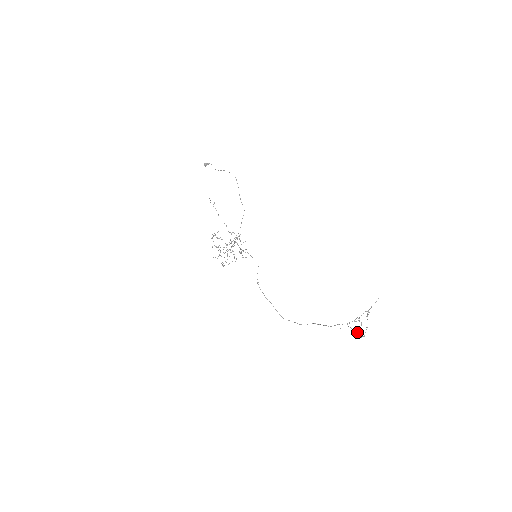
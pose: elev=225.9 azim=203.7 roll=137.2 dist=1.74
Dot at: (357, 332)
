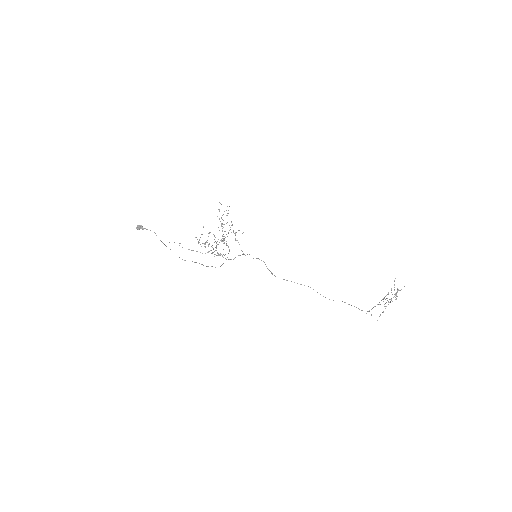
Dot at: (389, 299)
